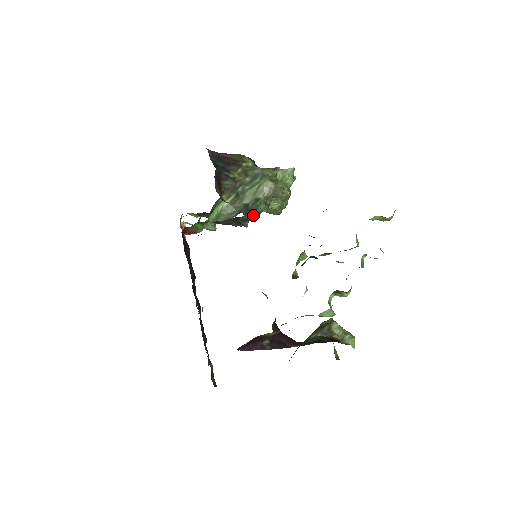
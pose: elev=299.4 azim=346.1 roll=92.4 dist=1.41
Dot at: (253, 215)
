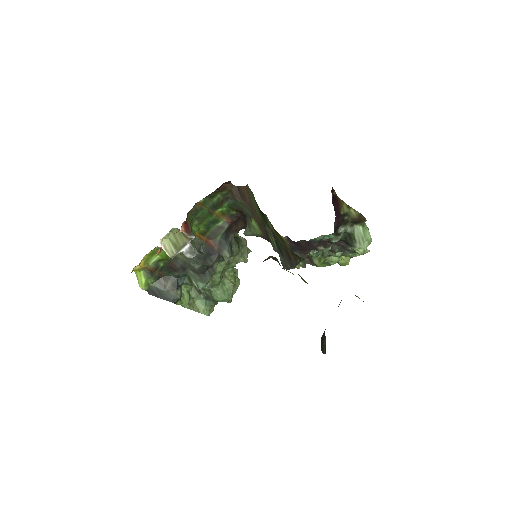
Dot at: (237, 246)
